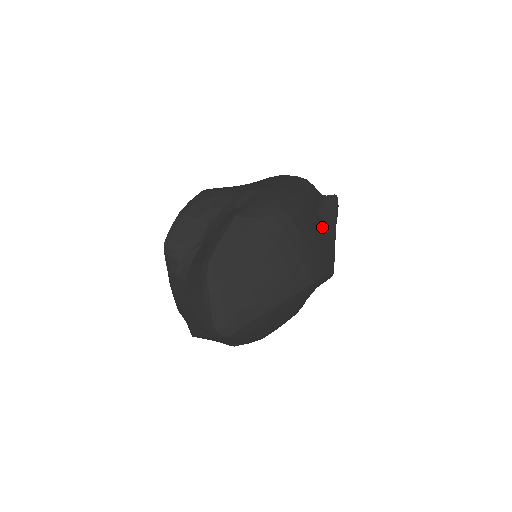
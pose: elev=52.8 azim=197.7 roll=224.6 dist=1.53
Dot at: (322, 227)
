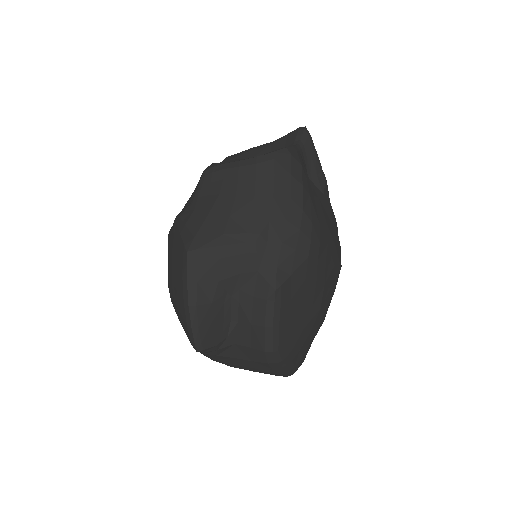
Dot at: (322, 198)
